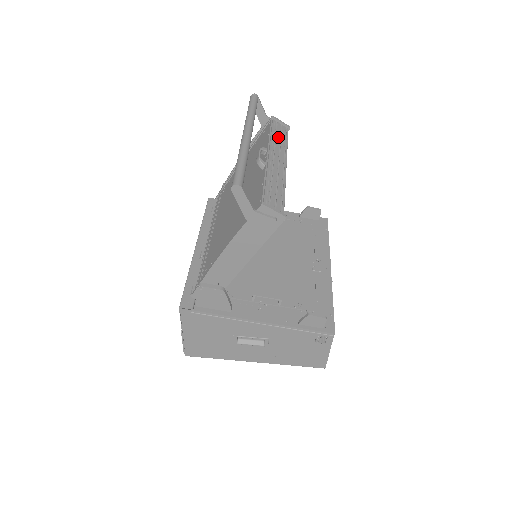
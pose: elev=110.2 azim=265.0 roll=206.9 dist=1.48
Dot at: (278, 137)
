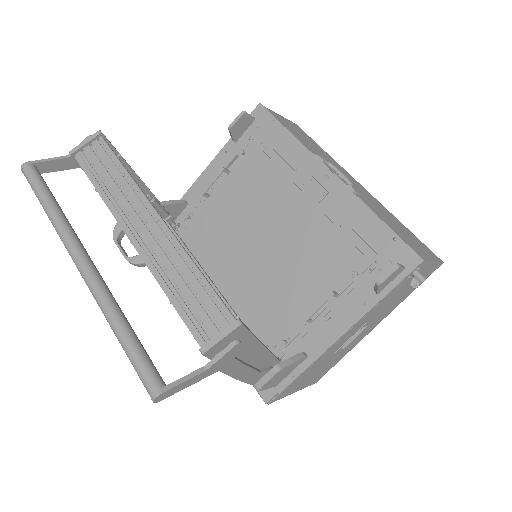
Dot at: (107, 179)
